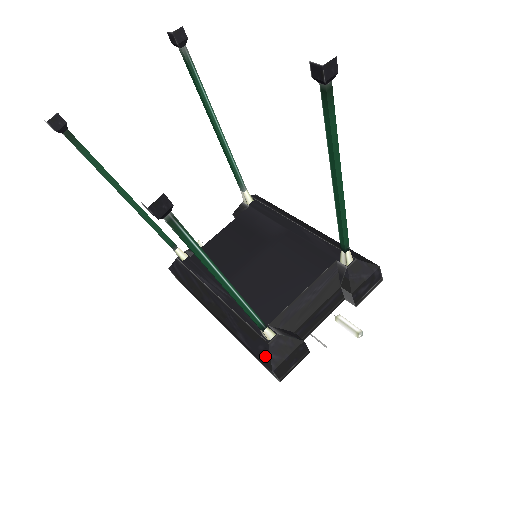
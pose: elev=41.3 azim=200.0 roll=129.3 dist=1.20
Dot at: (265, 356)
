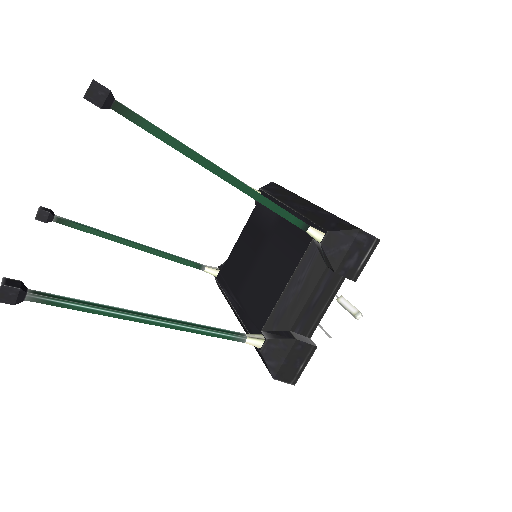
Dot at: (265, 364)
